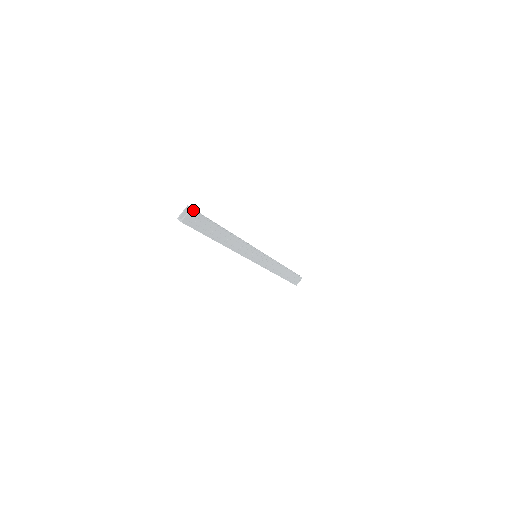
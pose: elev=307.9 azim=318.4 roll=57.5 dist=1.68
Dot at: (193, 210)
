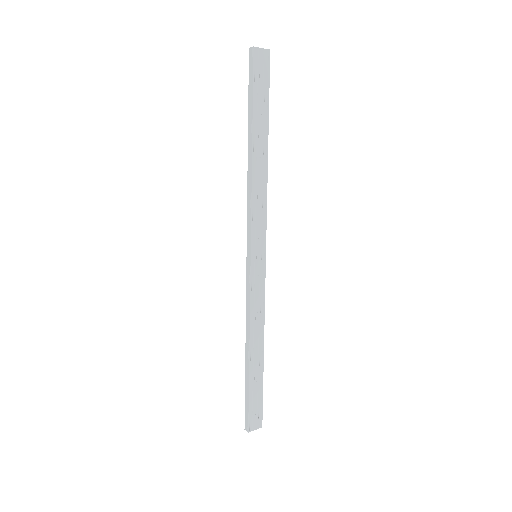
Dot at: (269, 54)
